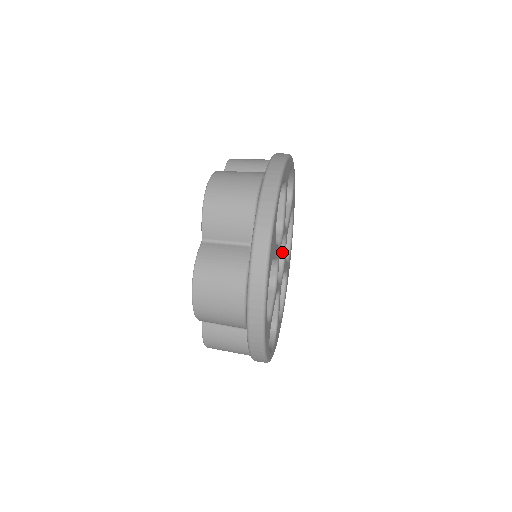
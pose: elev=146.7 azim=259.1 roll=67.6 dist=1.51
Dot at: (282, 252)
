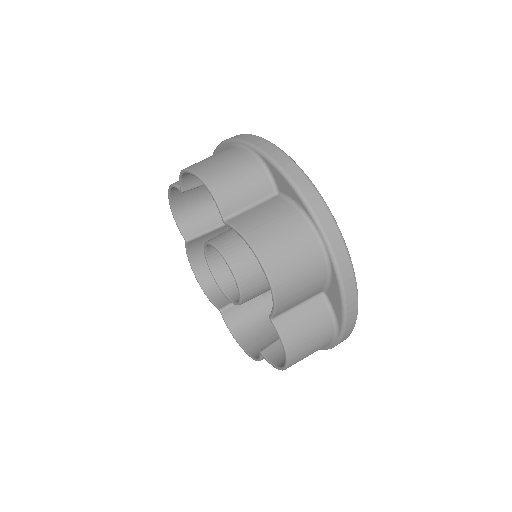
Dot at: occluded
